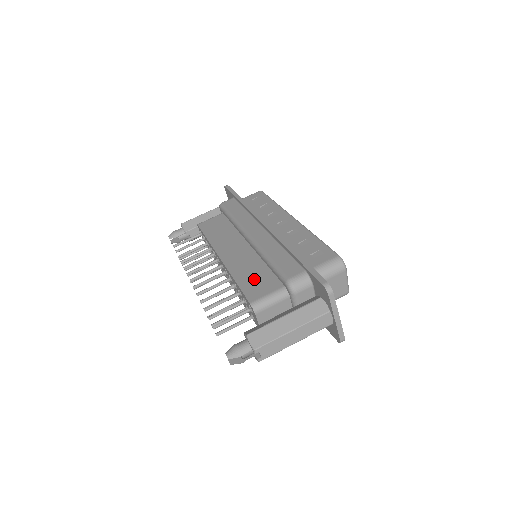
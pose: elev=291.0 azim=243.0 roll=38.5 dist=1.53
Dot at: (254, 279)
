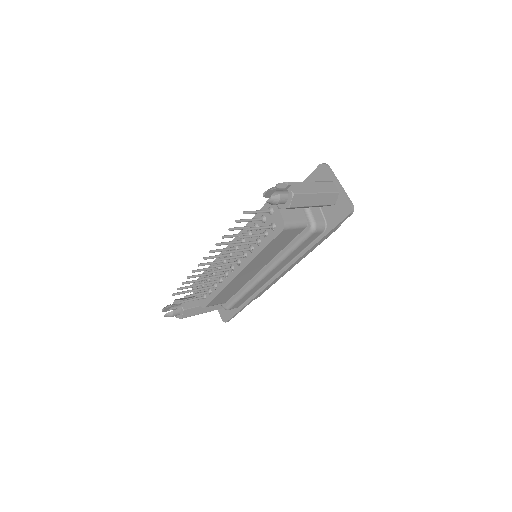
Dot at: occluded
